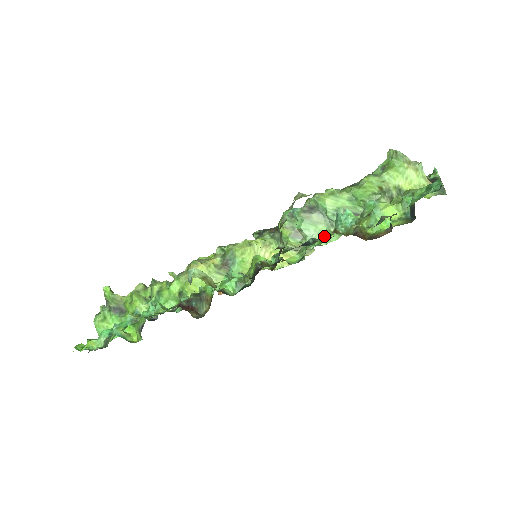
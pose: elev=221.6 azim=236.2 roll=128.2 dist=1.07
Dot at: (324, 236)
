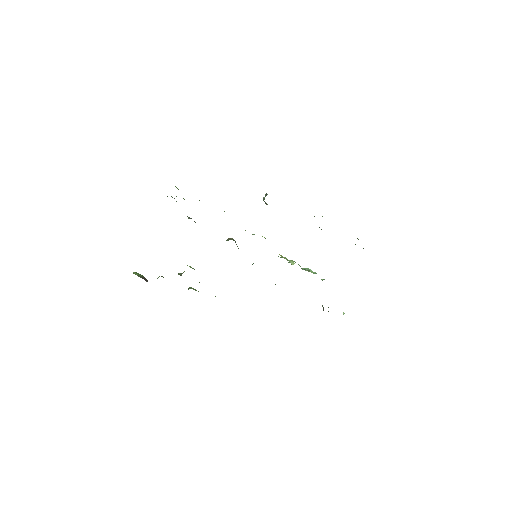
Dot at: occluded
